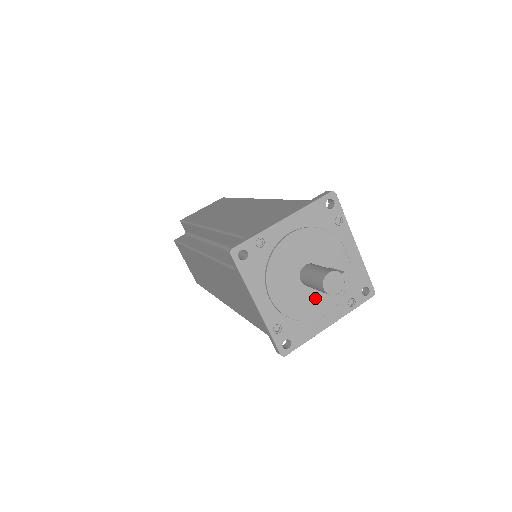
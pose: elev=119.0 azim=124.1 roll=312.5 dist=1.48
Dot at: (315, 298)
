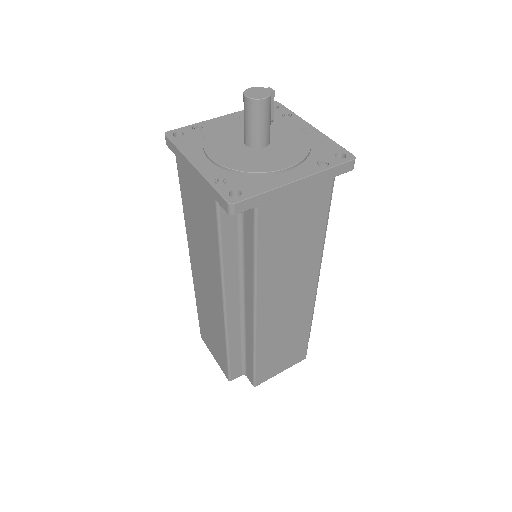
Dot at: (267, 157)
